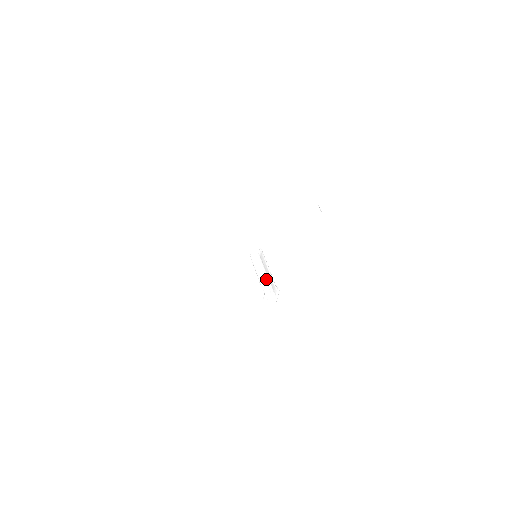
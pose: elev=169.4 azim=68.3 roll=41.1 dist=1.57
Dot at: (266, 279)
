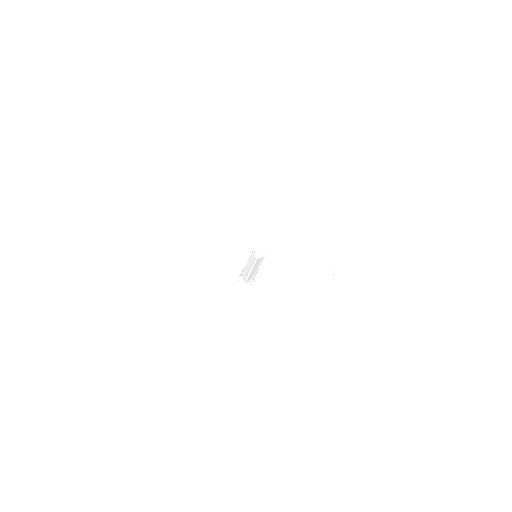
Dot at: (249, 272)
